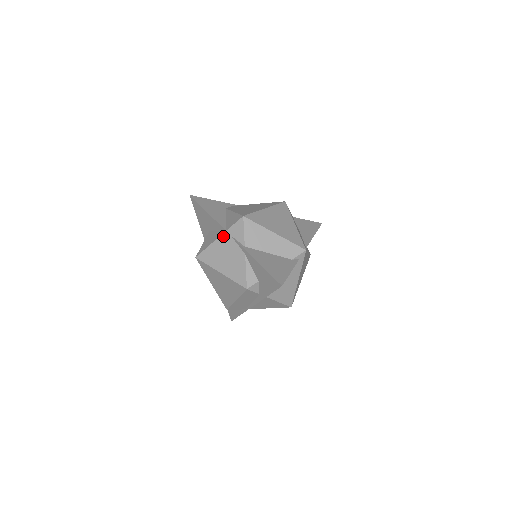
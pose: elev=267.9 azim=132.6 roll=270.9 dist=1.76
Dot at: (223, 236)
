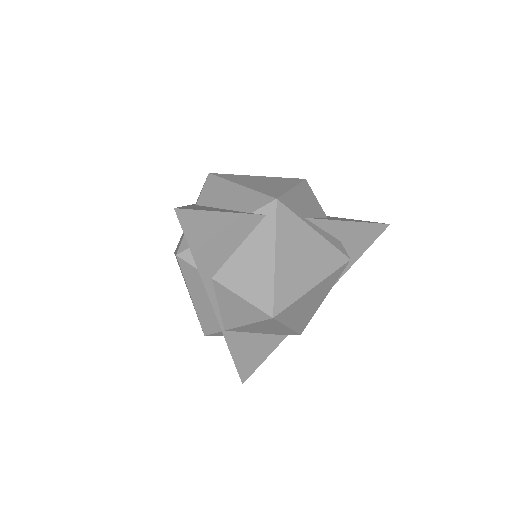
Dot at: occluded
